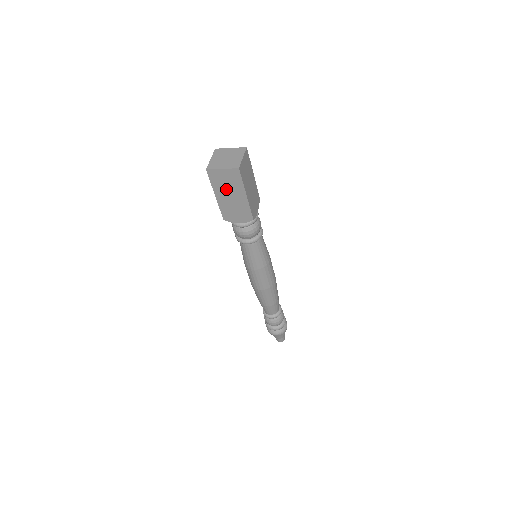
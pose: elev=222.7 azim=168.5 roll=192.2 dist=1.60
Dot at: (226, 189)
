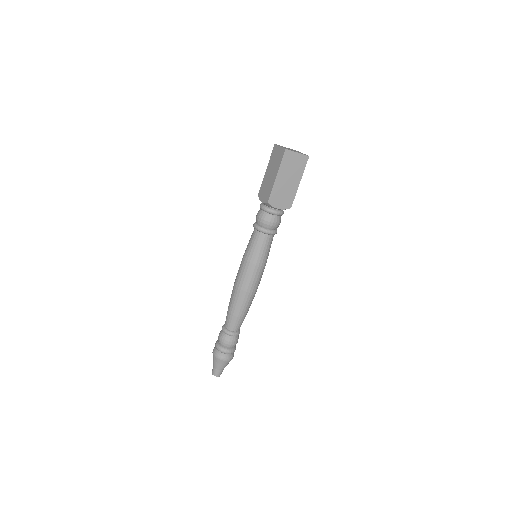
Dot at: (289, 172)
